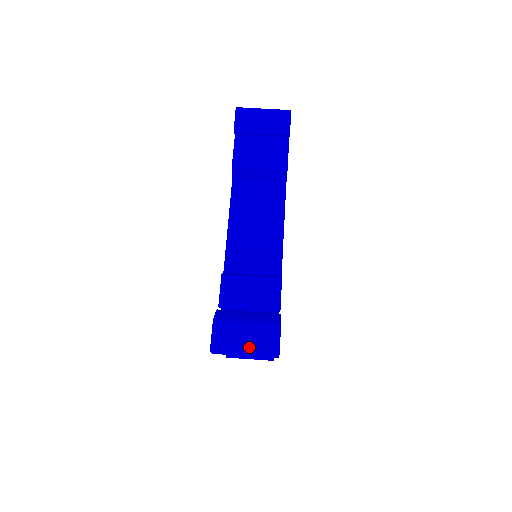
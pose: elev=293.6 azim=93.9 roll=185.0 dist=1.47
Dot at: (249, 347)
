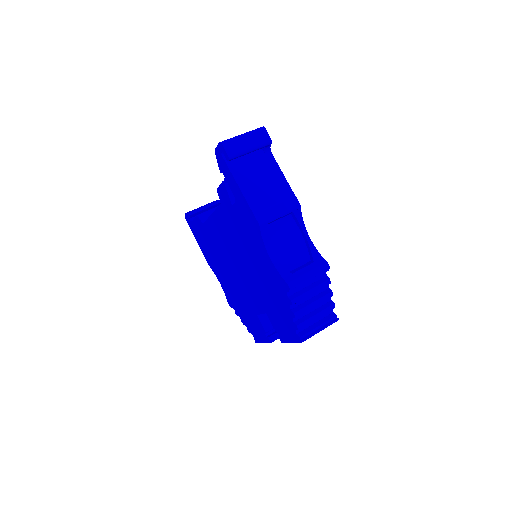
Dot at: (243, 134)
